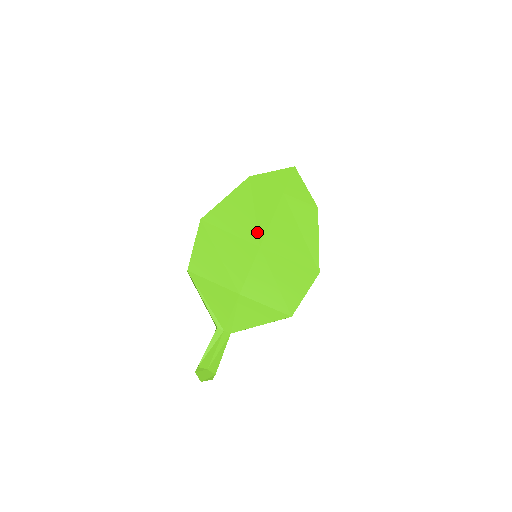
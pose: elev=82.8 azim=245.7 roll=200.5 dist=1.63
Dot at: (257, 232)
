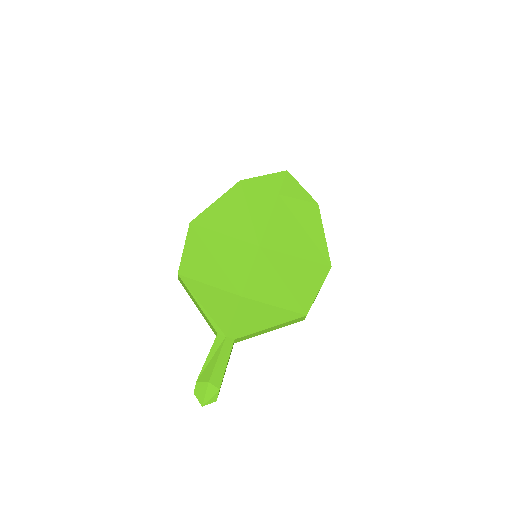
Dot at: (254, 232)
